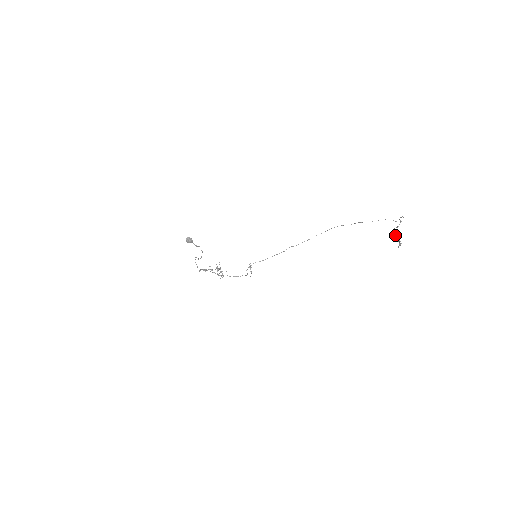
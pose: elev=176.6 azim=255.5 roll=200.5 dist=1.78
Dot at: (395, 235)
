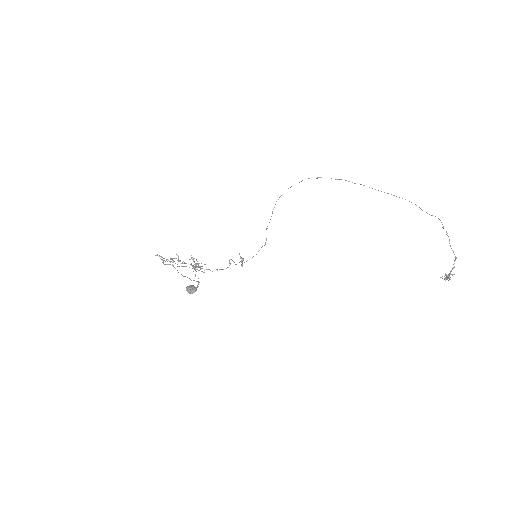
Dot at: (449, 277)
